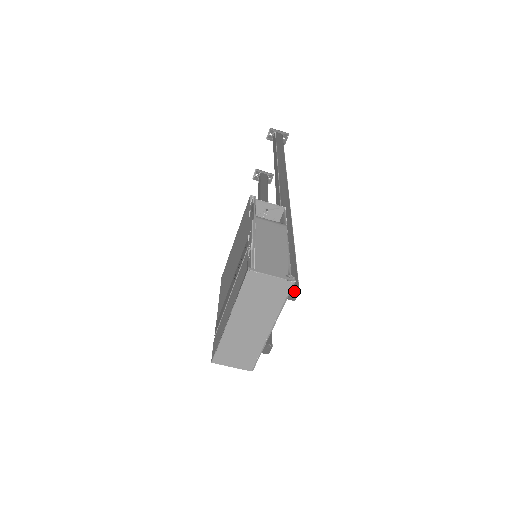
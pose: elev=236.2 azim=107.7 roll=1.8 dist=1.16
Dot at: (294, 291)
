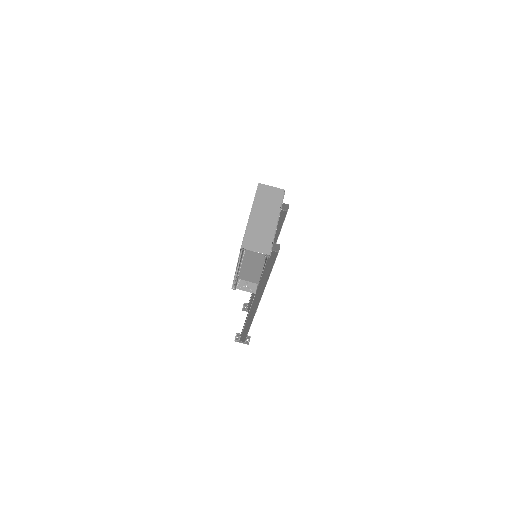
Dot at: (286, 205)
